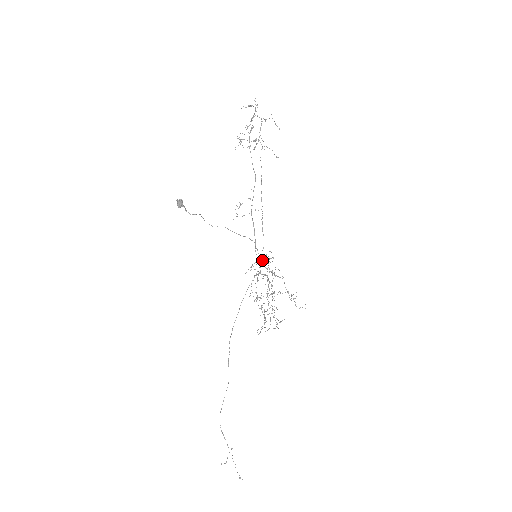
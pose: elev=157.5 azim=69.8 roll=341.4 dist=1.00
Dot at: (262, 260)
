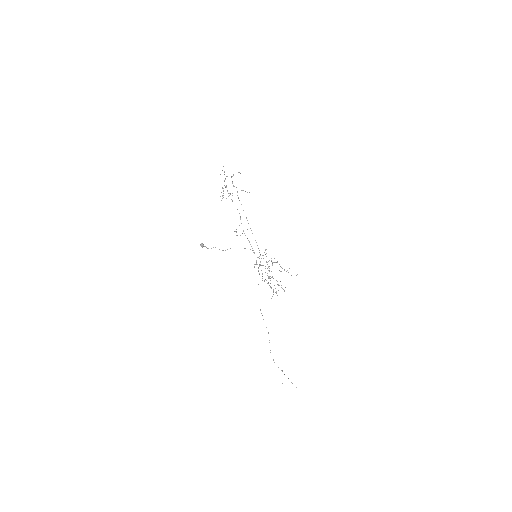
Dot at: occluded
